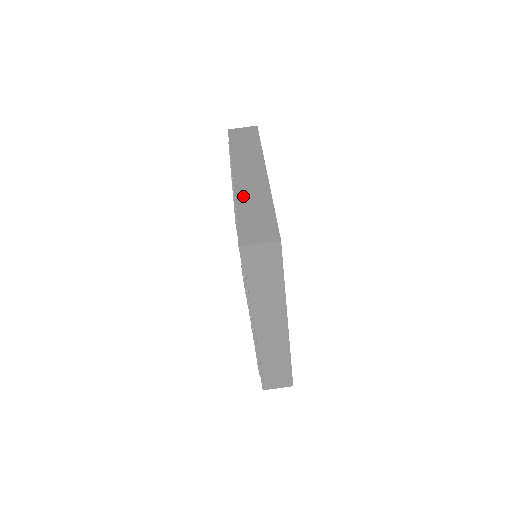
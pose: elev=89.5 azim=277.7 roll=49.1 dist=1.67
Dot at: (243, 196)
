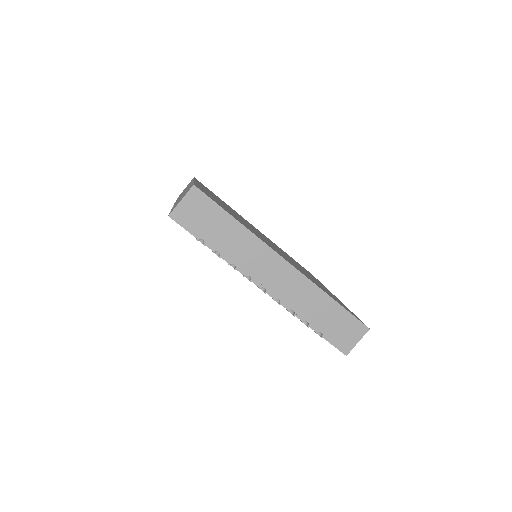
Dot at: (298, 307)
